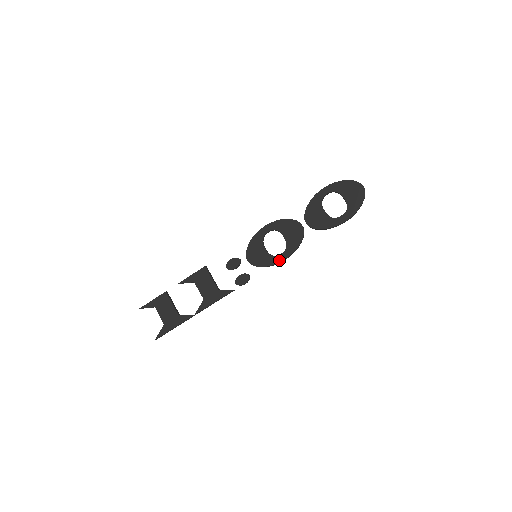
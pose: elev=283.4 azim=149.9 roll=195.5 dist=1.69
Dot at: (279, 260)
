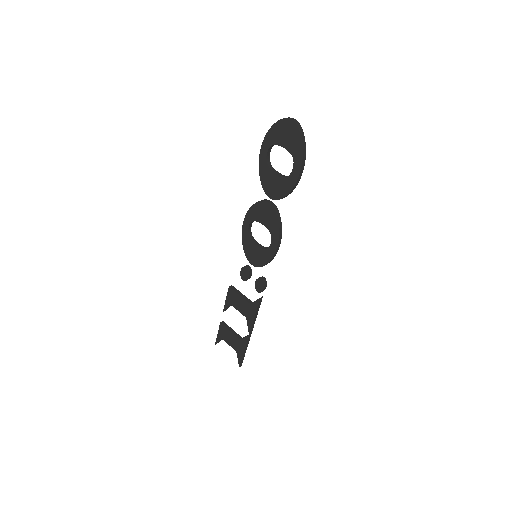
Dot at: (273, 251)
